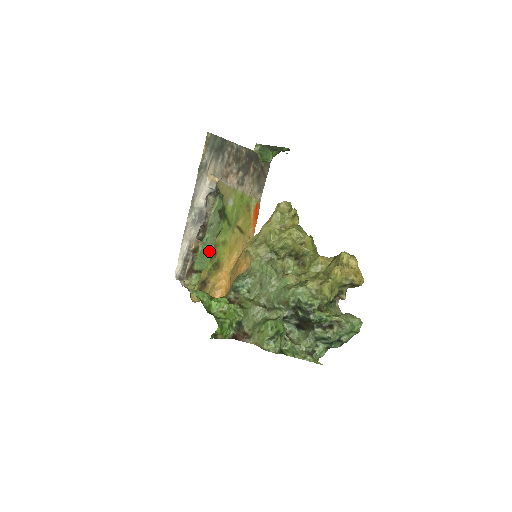
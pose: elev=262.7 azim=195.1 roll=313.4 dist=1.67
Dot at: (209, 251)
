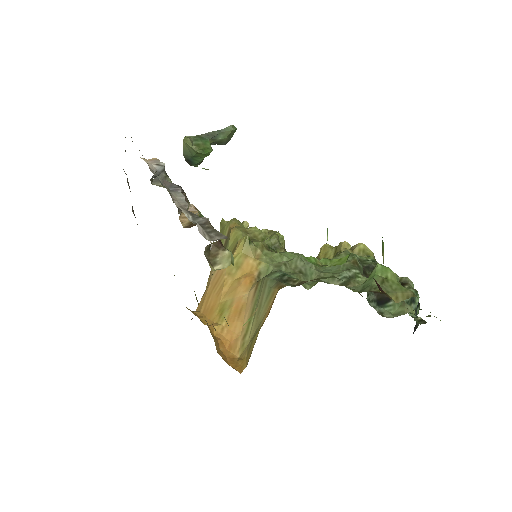
Dot at: occluded
